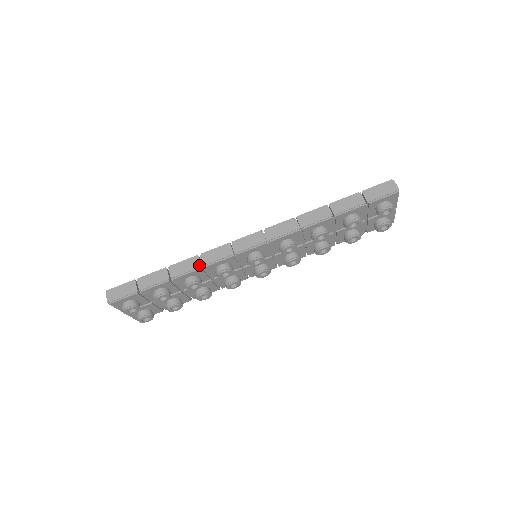
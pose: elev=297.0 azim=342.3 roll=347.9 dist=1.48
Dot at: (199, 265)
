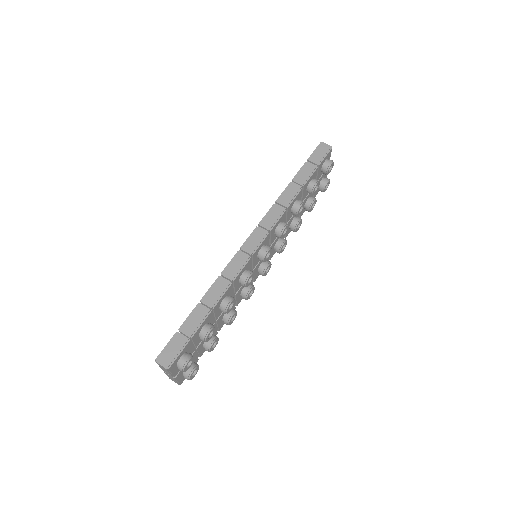
Dot at: (228, 282)
